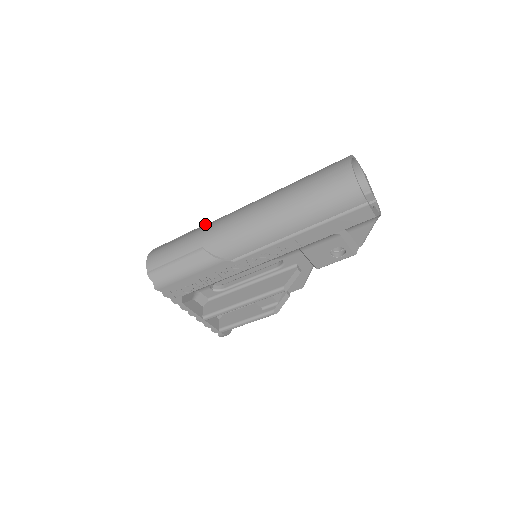
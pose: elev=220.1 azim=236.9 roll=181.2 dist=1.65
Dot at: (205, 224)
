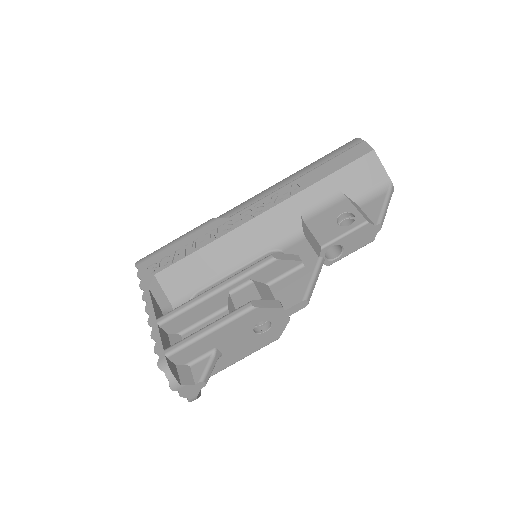
Dot at: occluded
